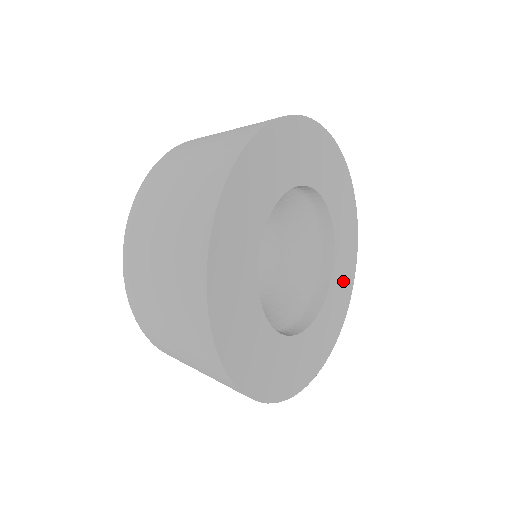
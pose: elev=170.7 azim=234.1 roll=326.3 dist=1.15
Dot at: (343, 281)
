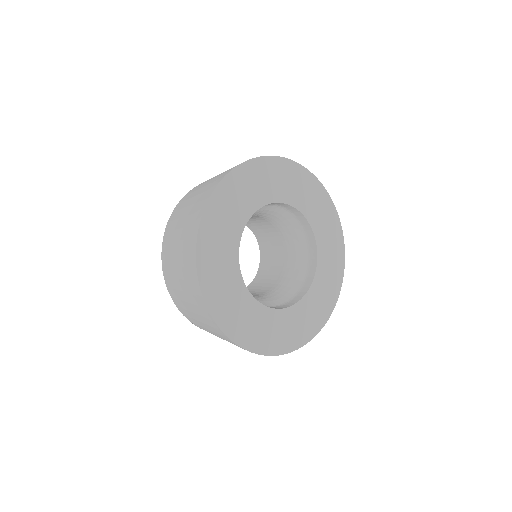
Dot at: (295, 328)
